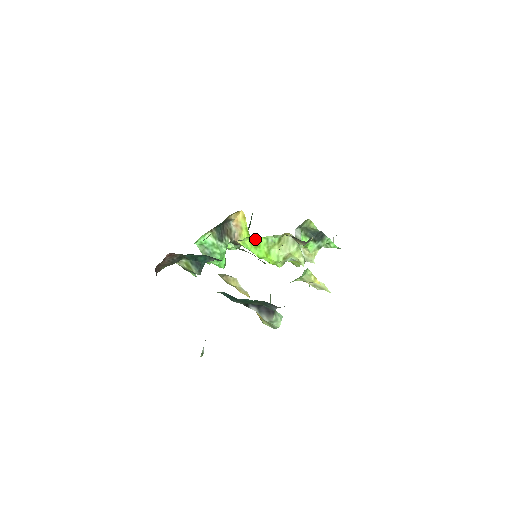
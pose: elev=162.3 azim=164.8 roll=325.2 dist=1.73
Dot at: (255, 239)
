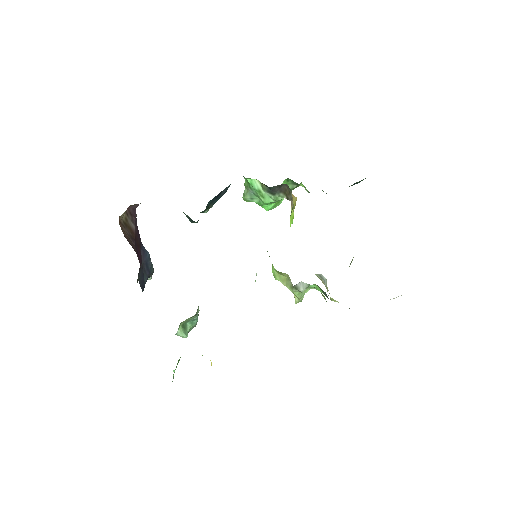
Dot at: occluded
